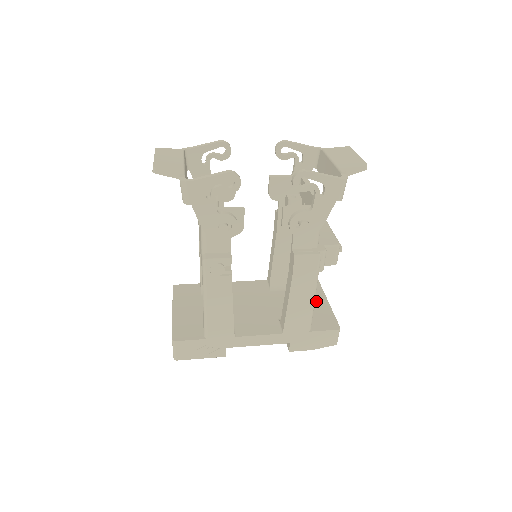
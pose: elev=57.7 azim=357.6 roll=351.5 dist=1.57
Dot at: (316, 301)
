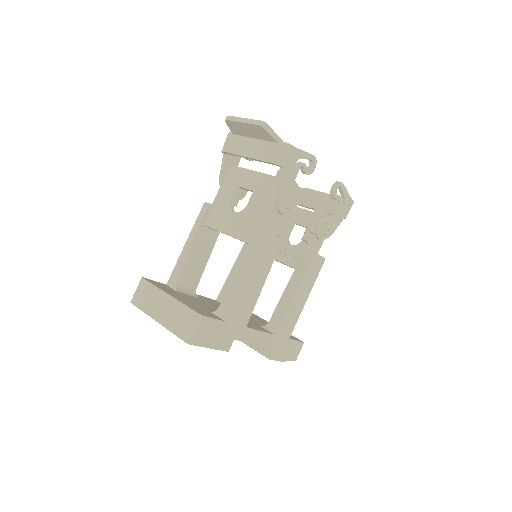
Dot at: occluded
